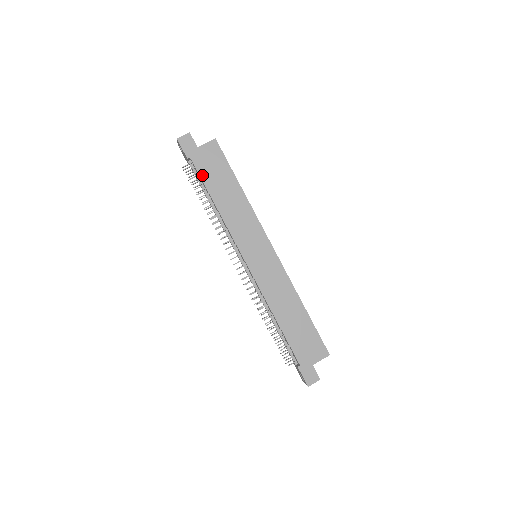
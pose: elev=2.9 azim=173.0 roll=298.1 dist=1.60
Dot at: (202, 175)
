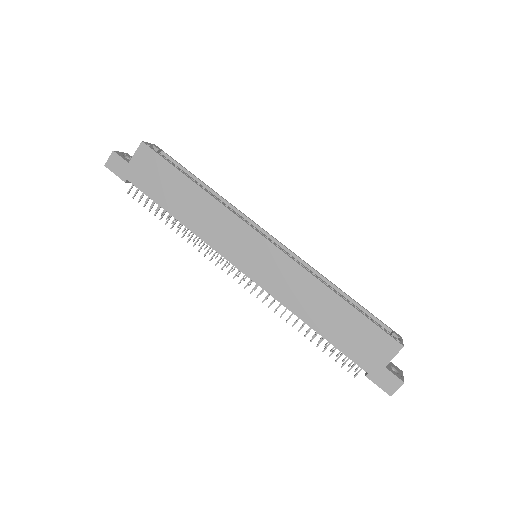
Dot at: (148, 193)
